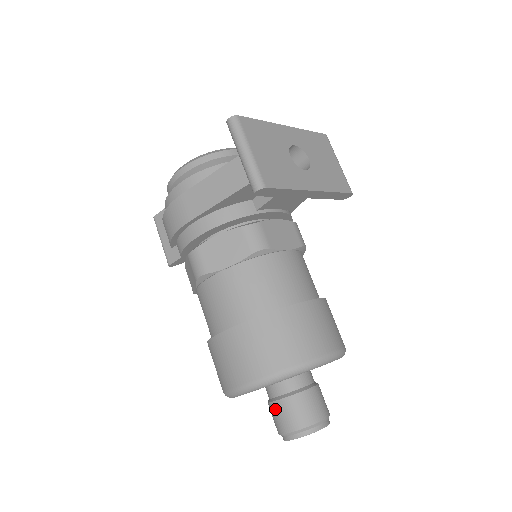
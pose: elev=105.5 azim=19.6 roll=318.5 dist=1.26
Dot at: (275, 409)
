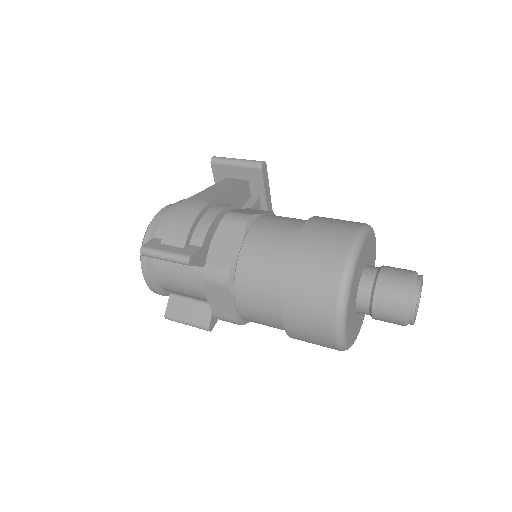
Dot at: (386, 275)
